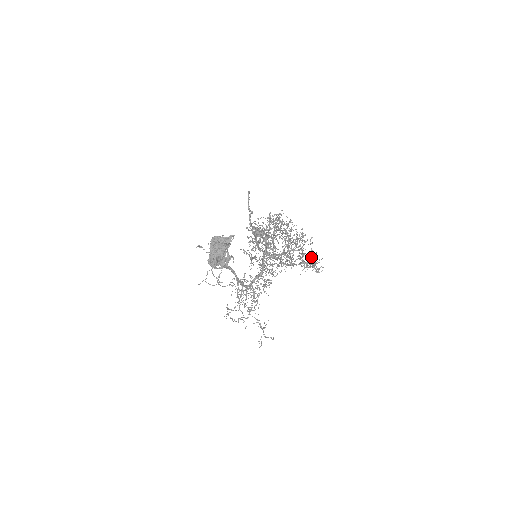
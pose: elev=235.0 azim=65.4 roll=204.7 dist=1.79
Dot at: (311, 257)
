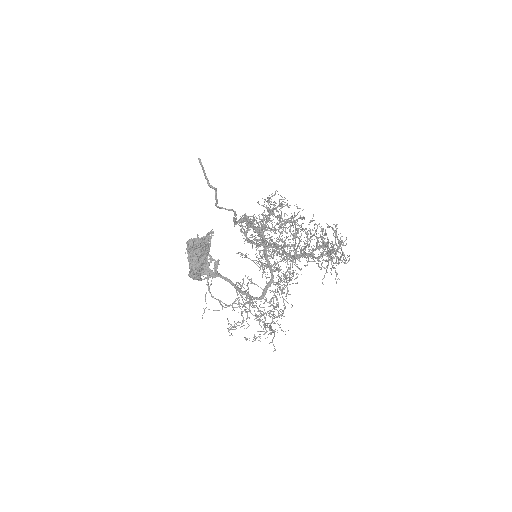
Dot at: (333, 247)
